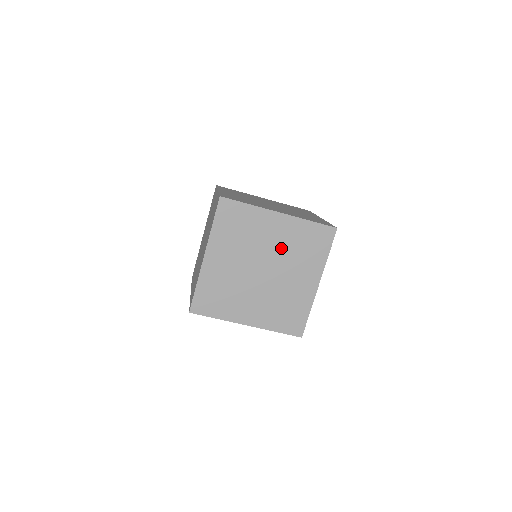
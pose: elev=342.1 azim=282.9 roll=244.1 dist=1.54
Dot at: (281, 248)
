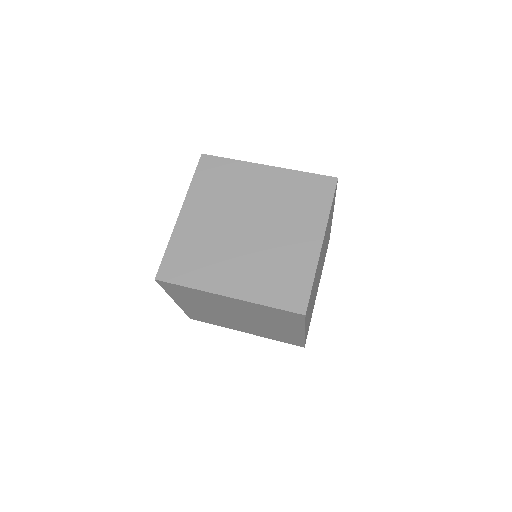
Dot at: (271, 202)
